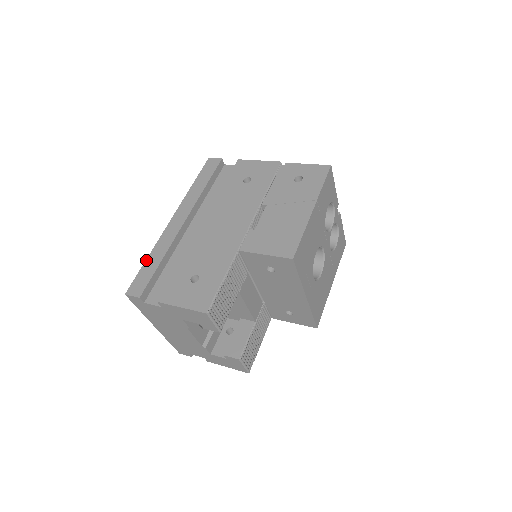
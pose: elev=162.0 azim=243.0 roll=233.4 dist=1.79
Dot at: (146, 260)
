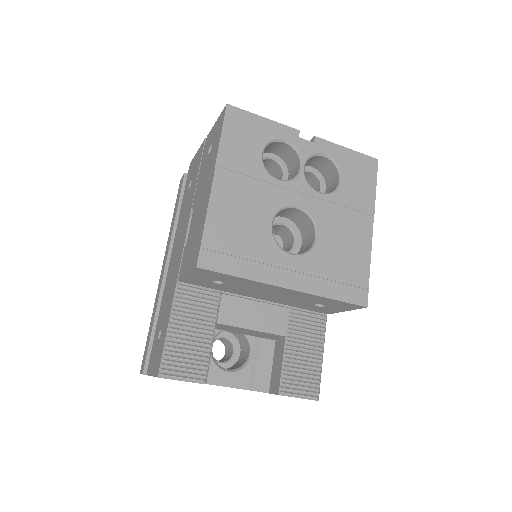
Dot at: (149, 328)
